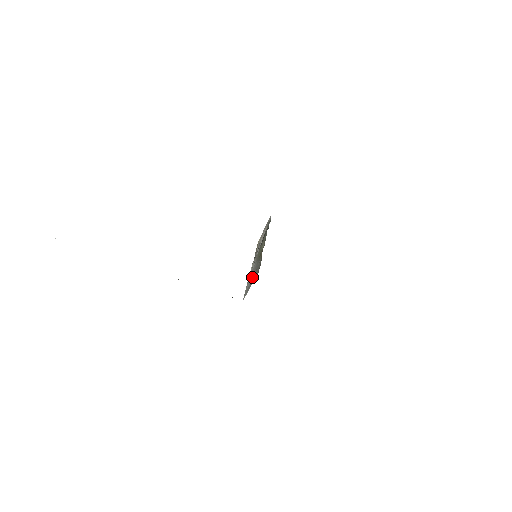
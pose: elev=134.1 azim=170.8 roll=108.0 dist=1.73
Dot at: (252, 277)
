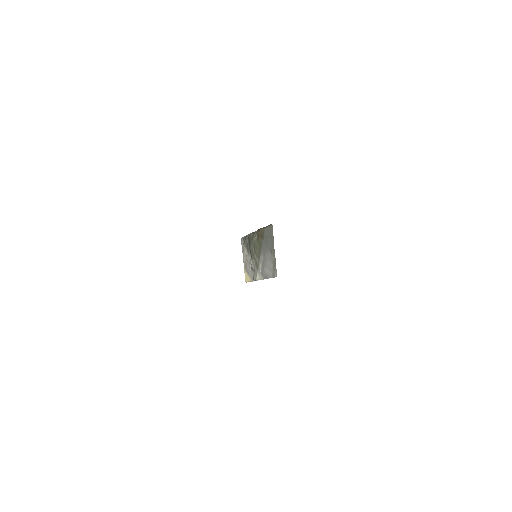
Dot at: (268, 254)
